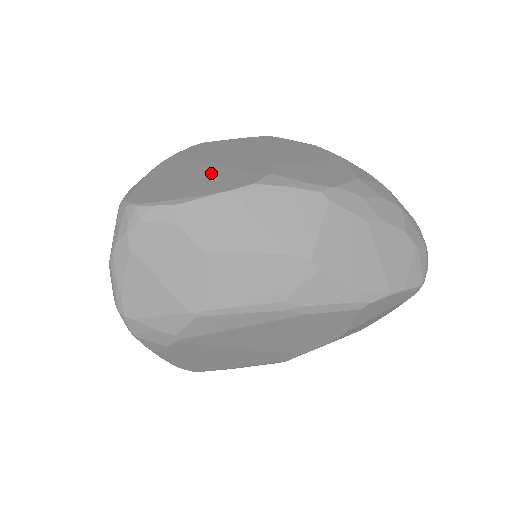
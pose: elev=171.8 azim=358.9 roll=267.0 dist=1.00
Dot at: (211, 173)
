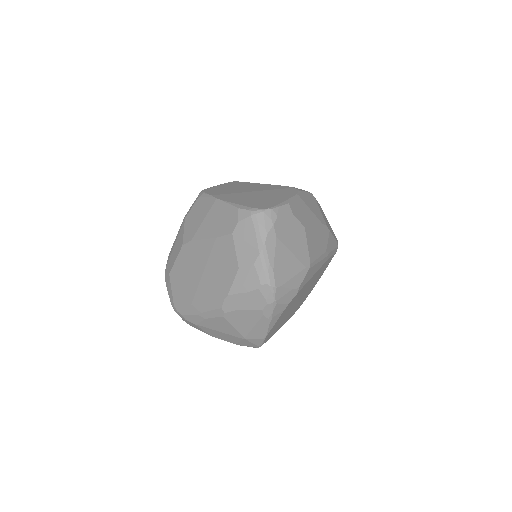
Dot at: (265, 193)
